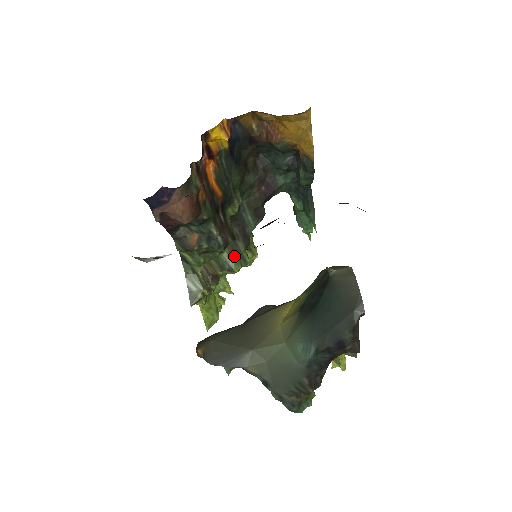
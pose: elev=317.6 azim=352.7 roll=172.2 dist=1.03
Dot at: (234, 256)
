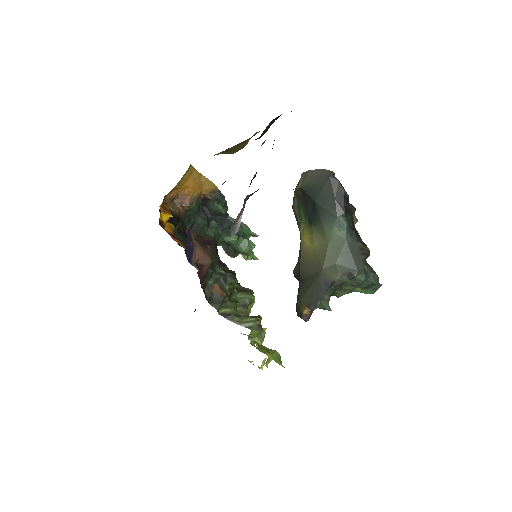
Dot at: (242, 292)
